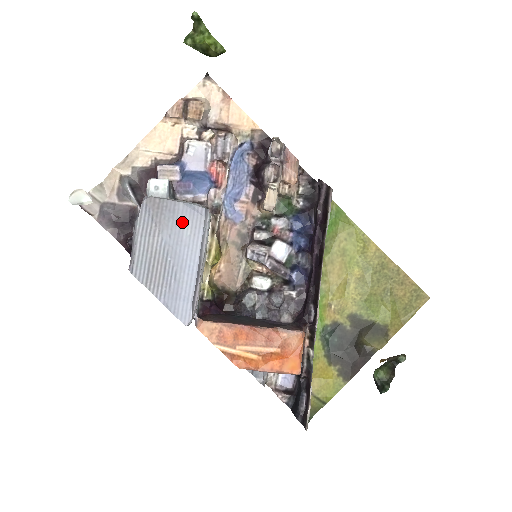
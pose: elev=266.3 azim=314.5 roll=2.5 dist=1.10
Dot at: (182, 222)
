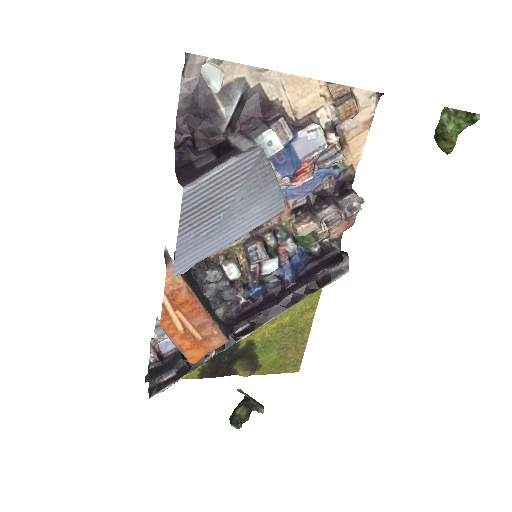
Dot at: (261, 199)
